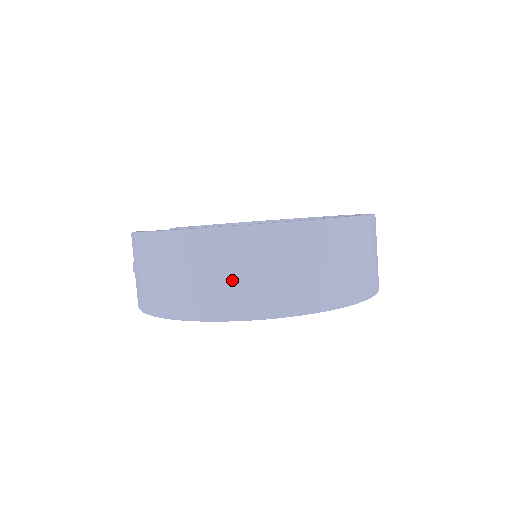
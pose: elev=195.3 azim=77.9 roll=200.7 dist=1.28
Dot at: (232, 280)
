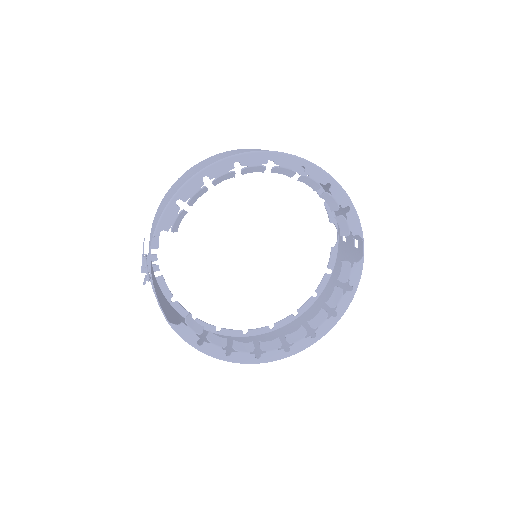
Dot at: occluded
